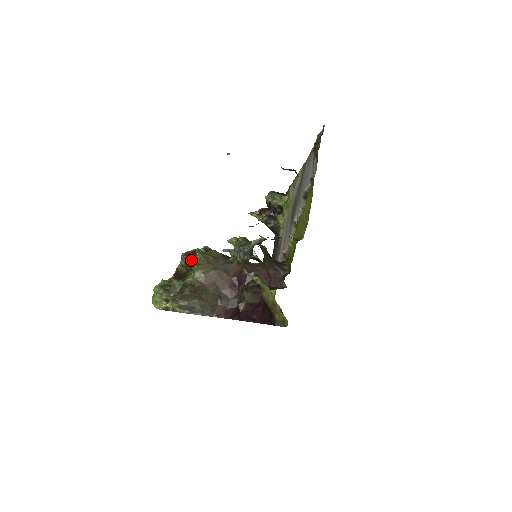
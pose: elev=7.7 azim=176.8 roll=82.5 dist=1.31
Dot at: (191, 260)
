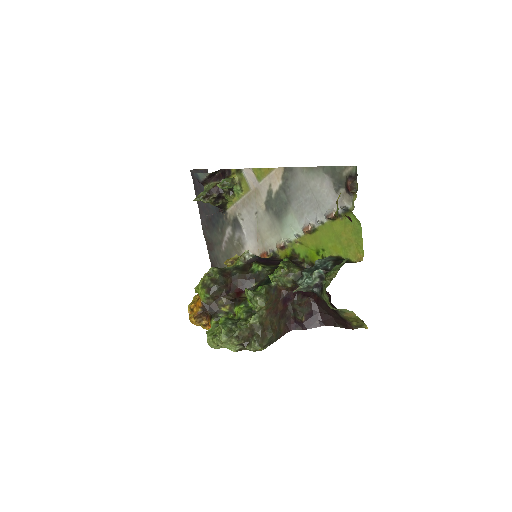
Dot at: (217, 291)
